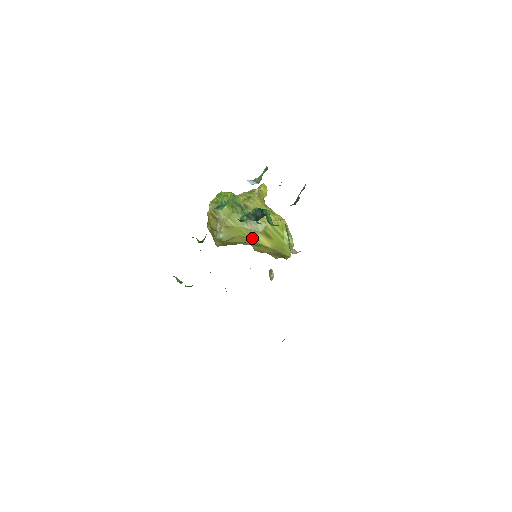
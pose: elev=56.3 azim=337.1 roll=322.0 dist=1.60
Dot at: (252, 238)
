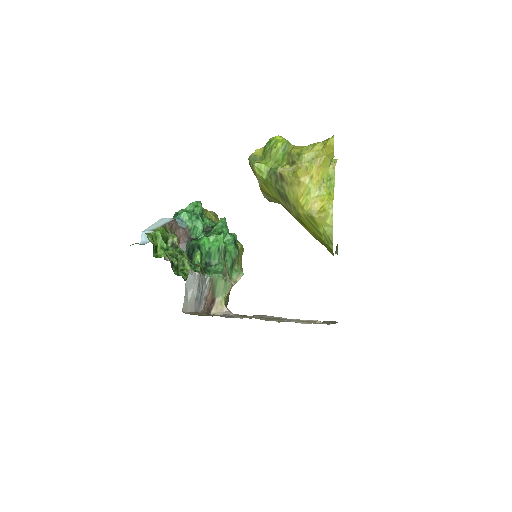
Dot at: (292, 215)
